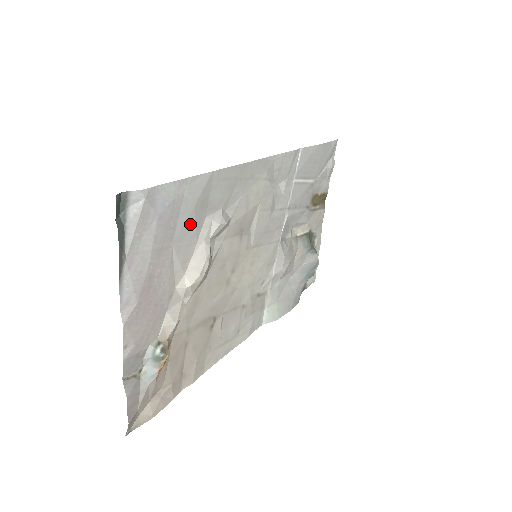
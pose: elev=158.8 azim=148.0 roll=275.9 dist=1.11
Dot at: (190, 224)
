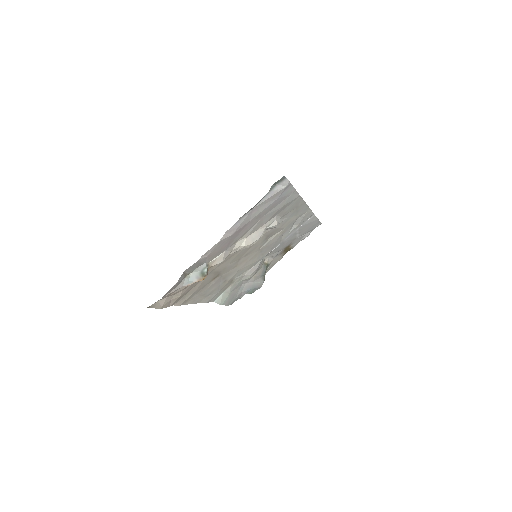
Dot at: (273, 213)
